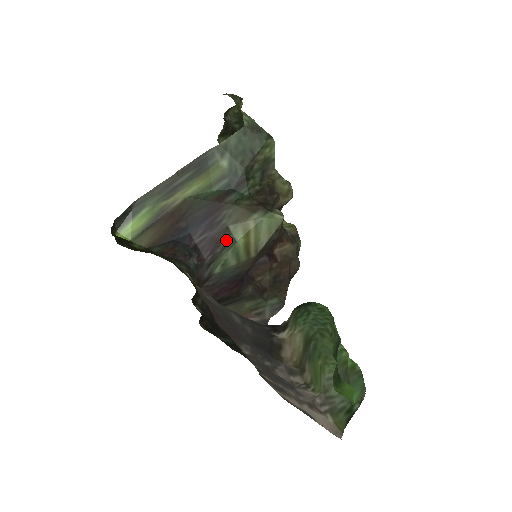
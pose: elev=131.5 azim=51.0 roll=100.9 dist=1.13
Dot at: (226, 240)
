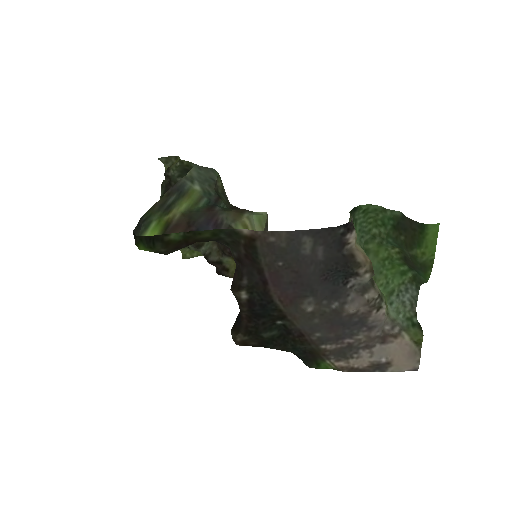
Dot at: occluded
